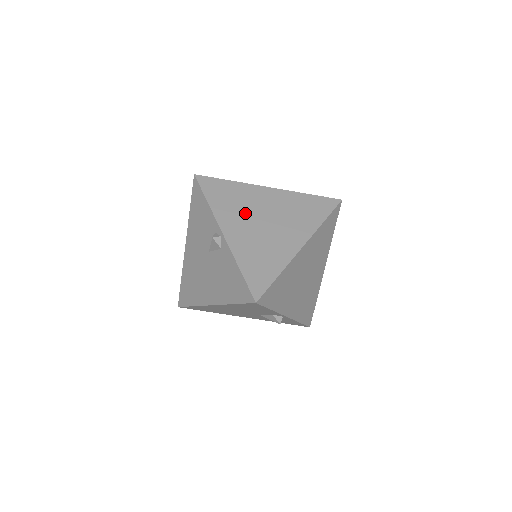
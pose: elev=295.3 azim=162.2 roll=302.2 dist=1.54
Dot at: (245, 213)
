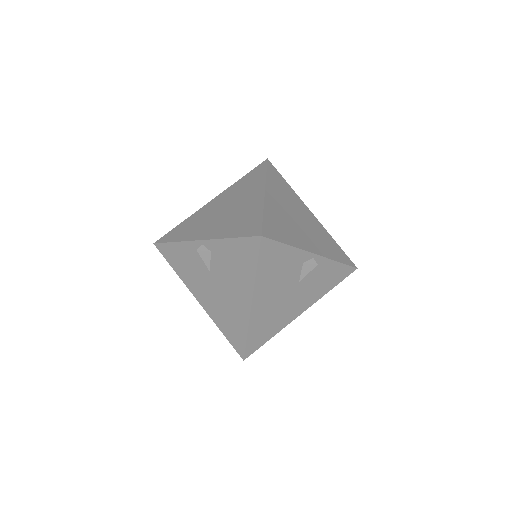
Dot at: (207, 221)
